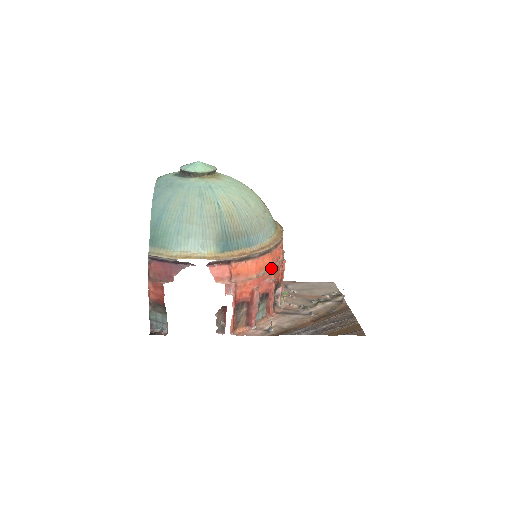
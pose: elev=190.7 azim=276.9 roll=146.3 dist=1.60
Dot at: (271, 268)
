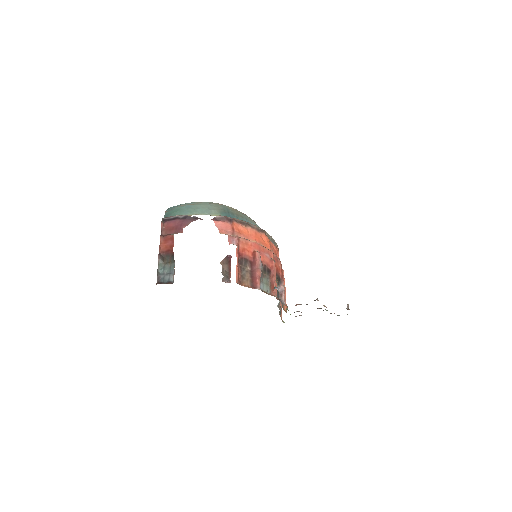
Dot at: (270, 250)
